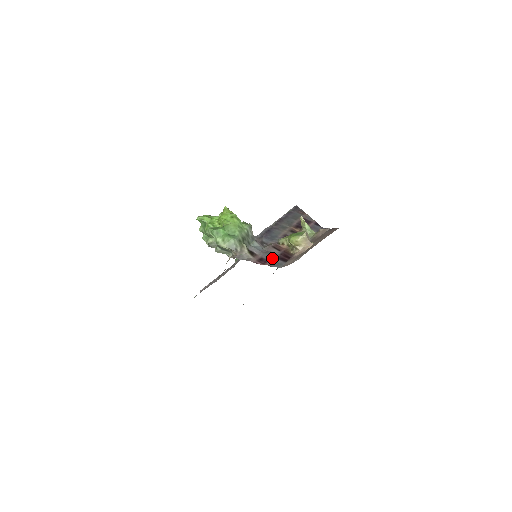
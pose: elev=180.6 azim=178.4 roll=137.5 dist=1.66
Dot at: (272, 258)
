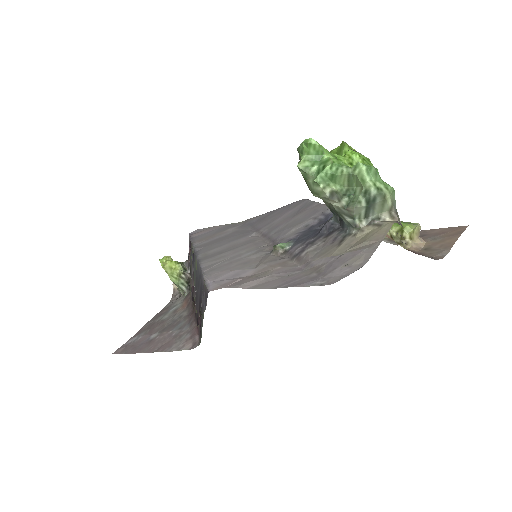
Dot at: occluded
